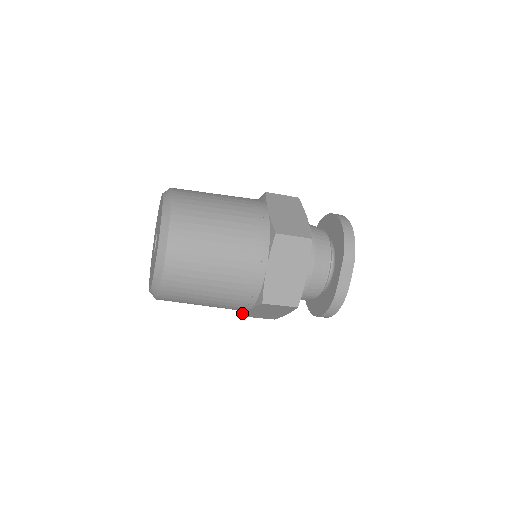
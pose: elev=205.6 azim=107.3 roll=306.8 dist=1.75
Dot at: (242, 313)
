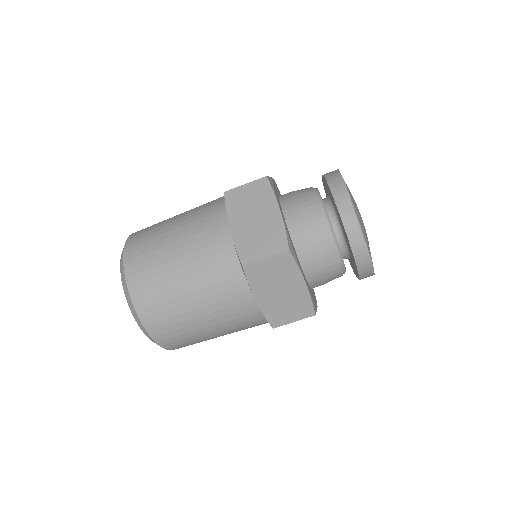
Dot at: (242, 268)
